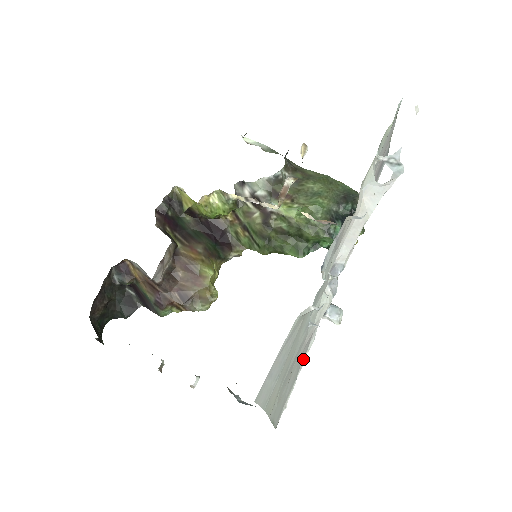
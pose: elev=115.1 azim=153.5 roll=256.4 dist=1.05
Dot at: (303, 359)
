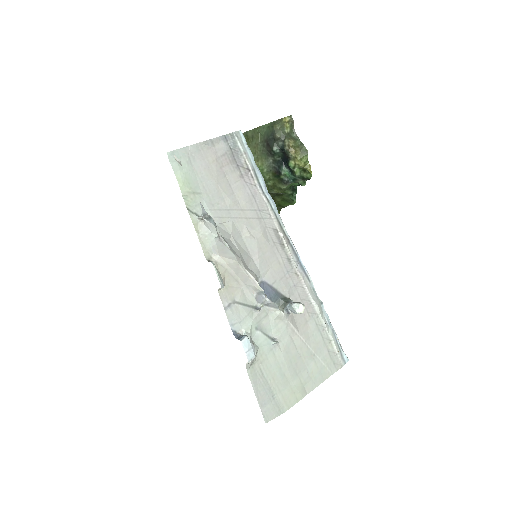
Dot at: (321, 322)
